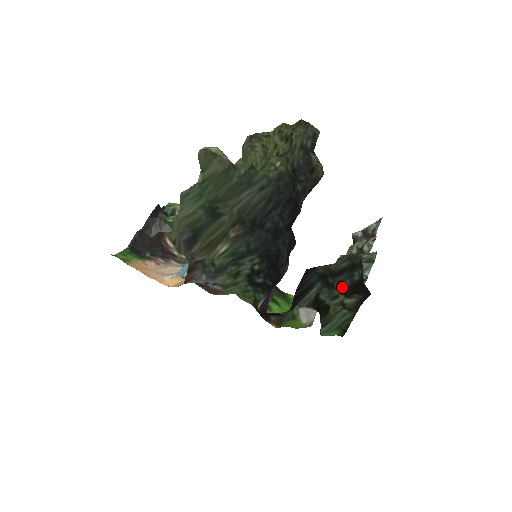
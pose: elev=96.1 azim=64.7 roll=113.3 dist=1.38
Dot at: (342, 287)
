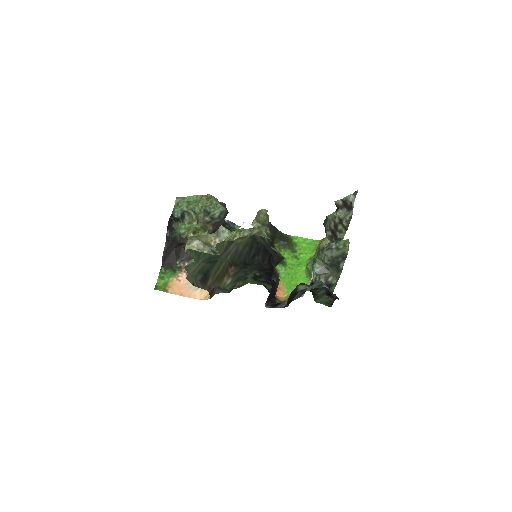
Dot at: (320, 293)
